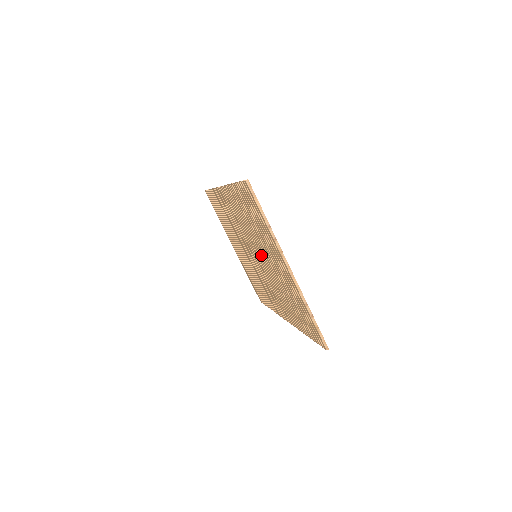
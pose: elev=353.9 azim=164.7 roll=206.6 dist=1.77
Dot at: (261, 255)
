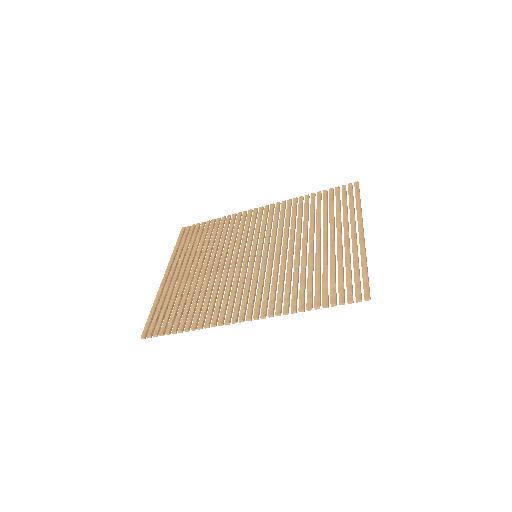
Dot at: (287, 244)
